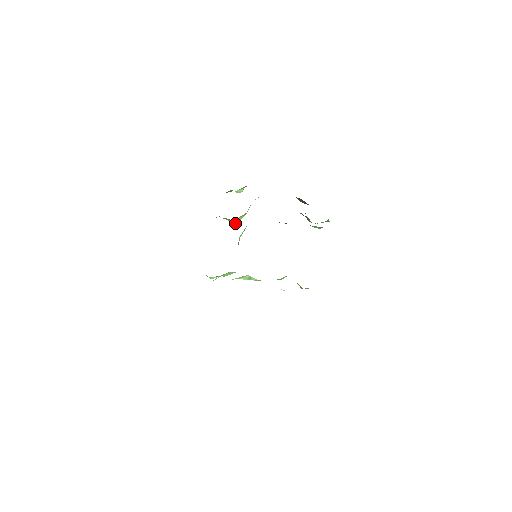
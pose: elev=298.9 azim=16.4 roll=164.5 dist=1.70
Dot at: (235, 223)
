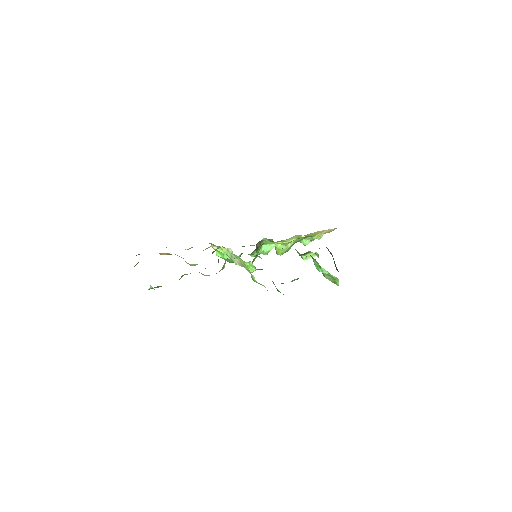
Dot at: (277, 251)
